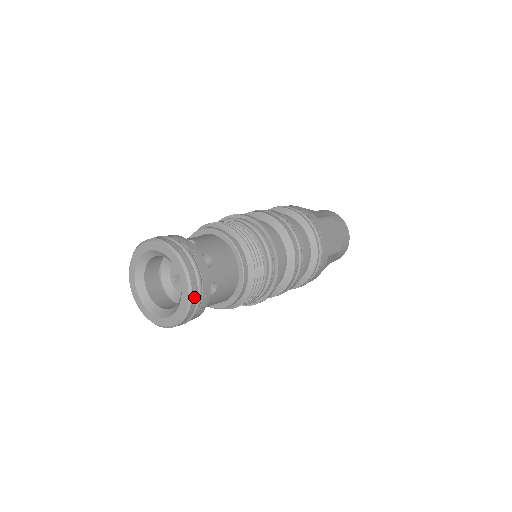
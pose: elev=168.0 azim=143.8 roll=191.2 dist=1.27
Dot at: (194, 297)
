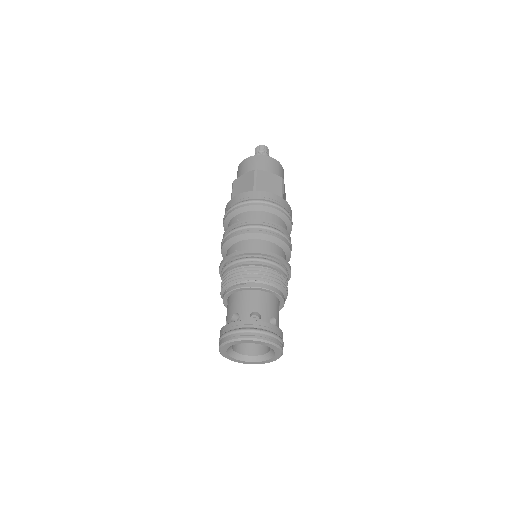
Dot at: (276, 341)
